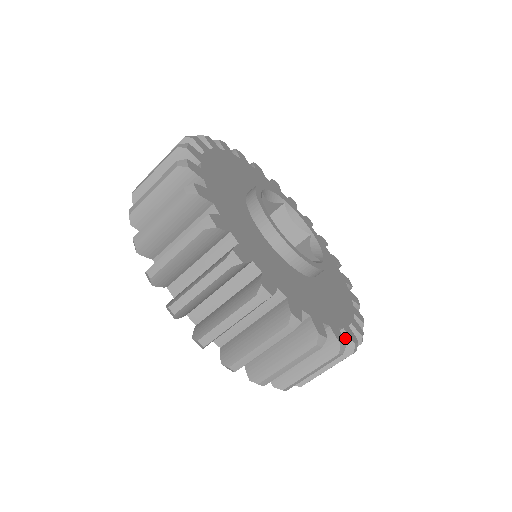
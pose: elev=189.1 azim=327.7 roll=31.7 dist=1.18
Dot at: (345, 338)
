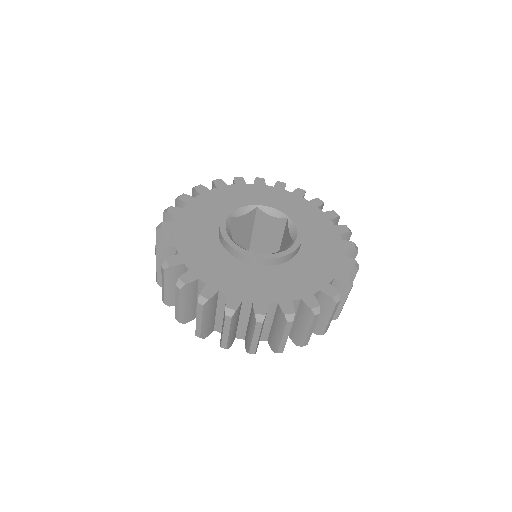
Dot at: (325, 296)
